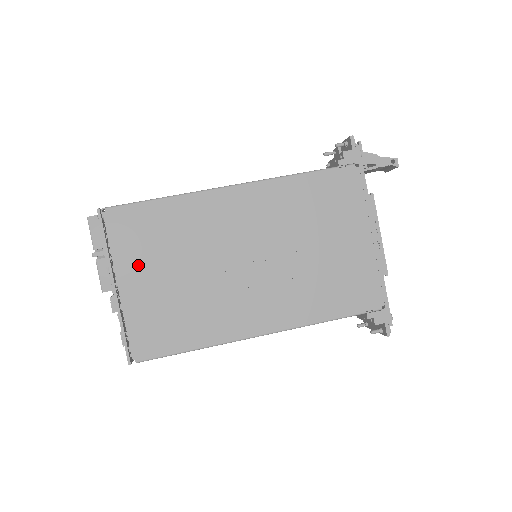
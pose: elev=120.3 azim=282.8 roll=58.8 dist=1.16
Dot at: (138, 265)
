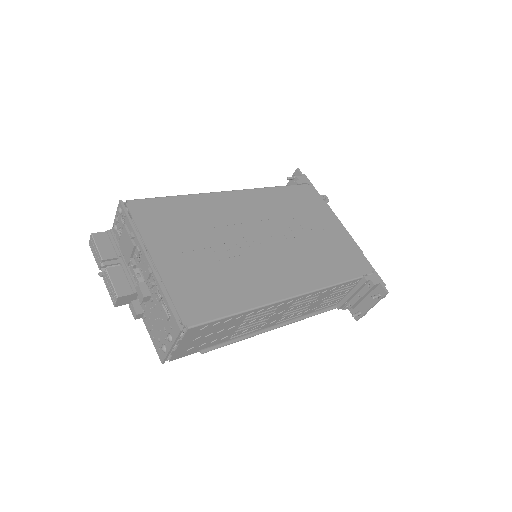
Dot at: (168, 242)
